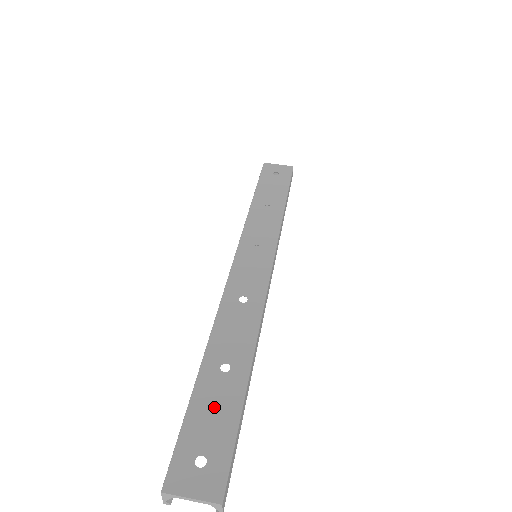
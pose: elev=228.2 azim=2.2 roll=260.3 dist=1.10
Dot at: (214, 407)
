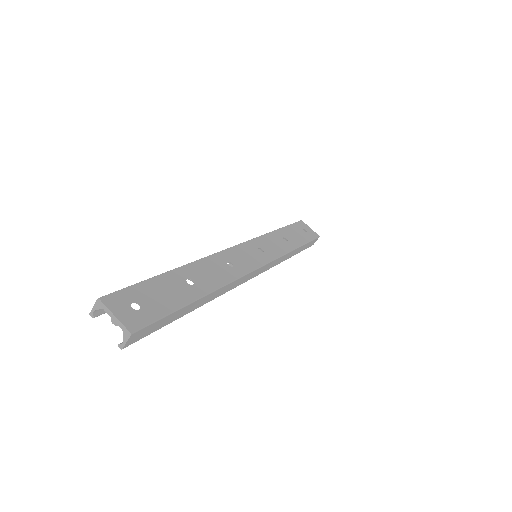
Dot at: (167, 291)
